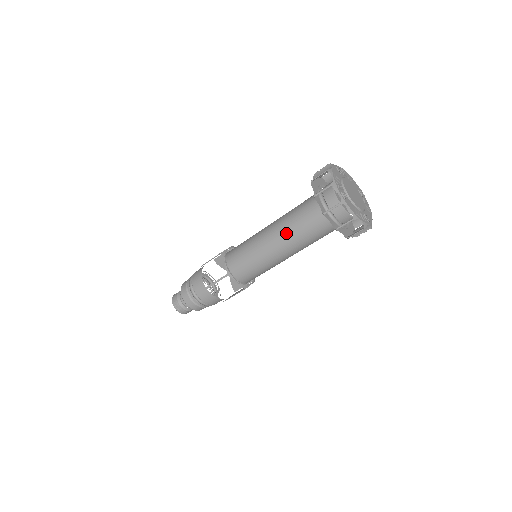
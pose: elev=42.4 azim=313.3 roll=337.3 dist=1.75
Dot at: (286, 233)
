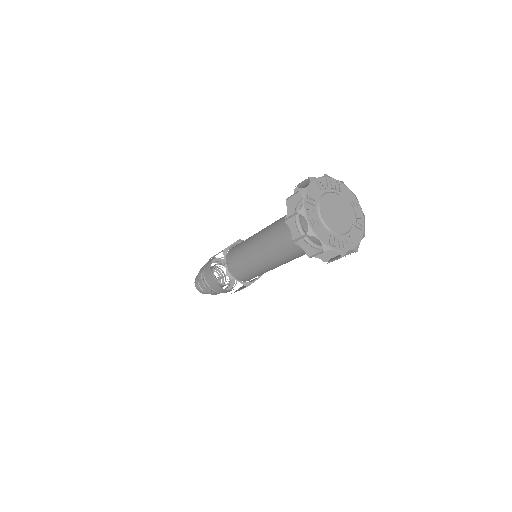
Dot at: (270, 247)
